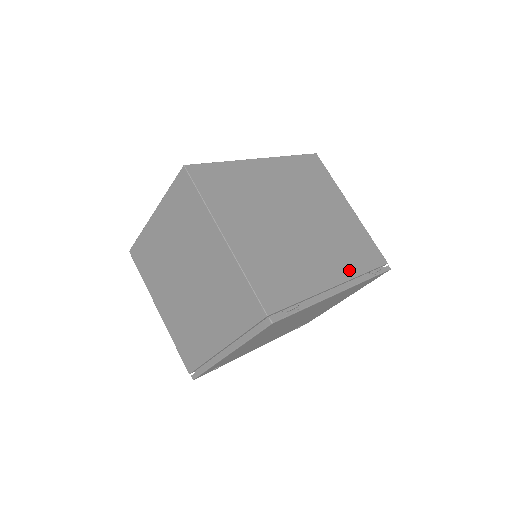
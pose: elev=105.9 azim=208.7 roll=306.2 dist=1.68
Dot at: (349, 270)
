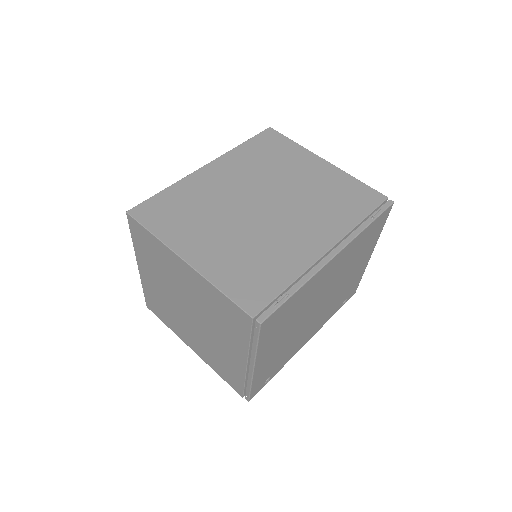
Dot at: (340, 227)
